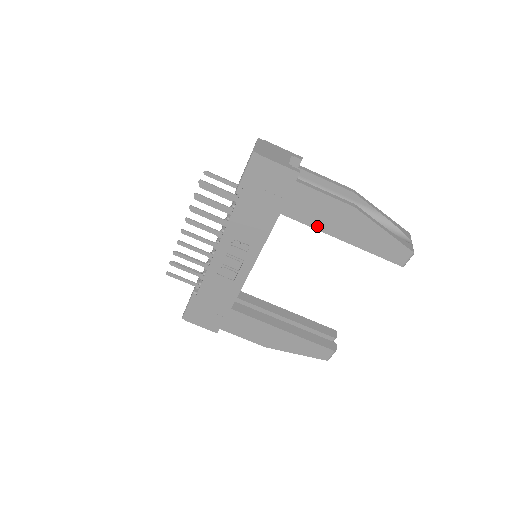
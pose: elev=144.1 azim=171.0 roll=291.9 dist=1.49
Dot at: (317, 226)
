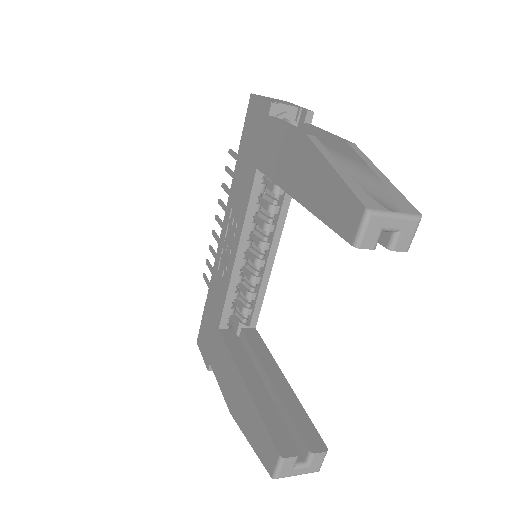
Dot at: (278, 179)
